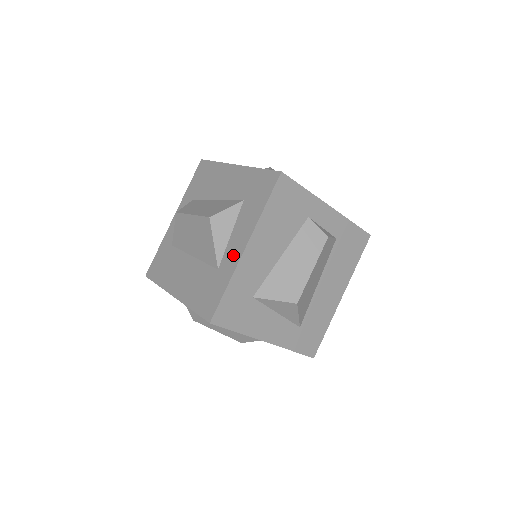
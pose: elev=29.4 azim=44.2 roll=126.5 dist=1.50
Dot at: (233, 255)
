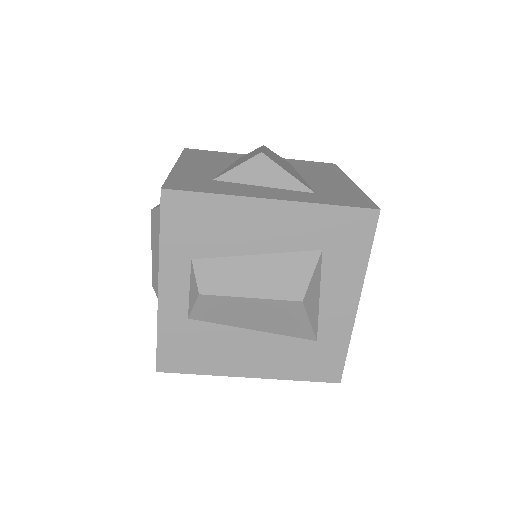
Dot at: occluded
